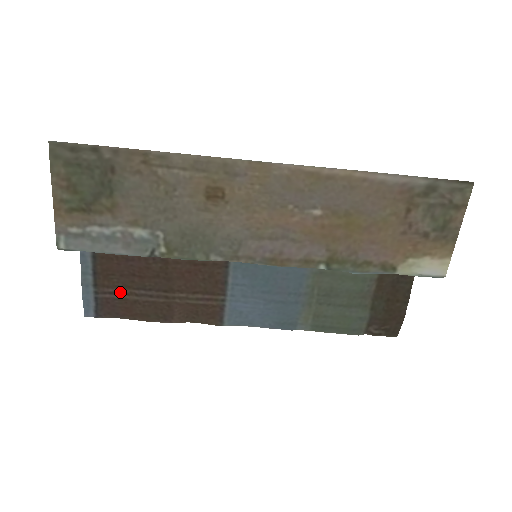
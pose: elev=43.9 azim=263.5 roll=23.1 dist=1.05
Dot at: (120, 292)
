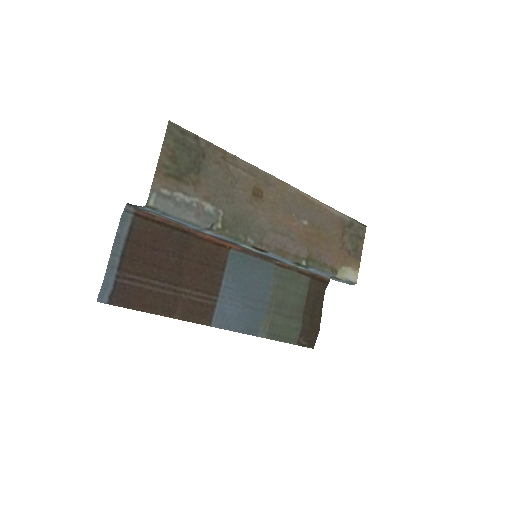
Dot at: (138, 280)
